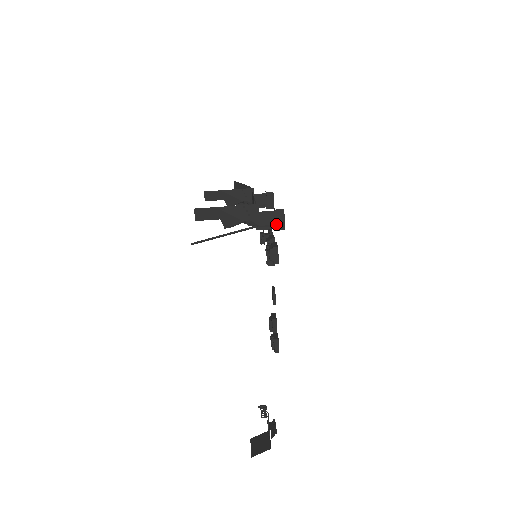
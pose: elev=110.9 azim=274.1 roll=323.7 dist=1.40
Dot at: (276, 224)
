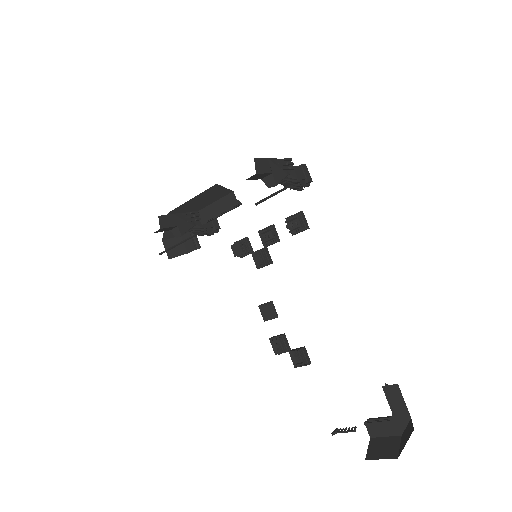
Dot at: (307, 178)
